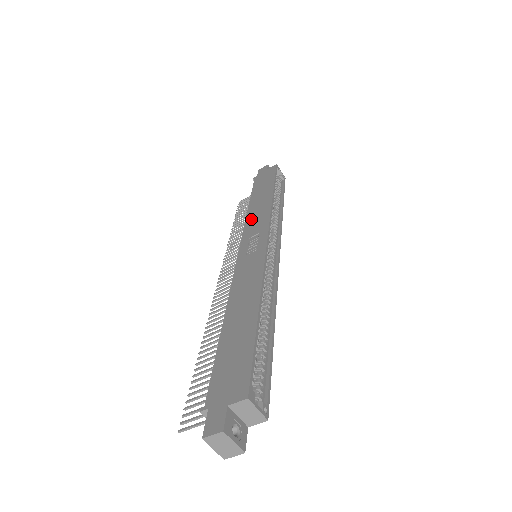
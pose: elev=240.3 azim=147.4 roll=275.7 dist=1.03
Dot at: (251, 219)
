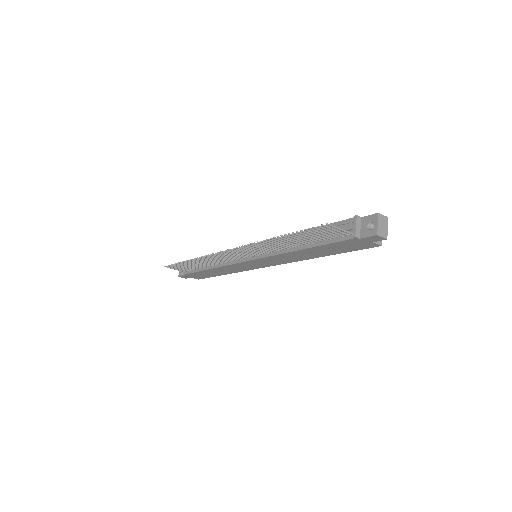
Dot at: occluded
